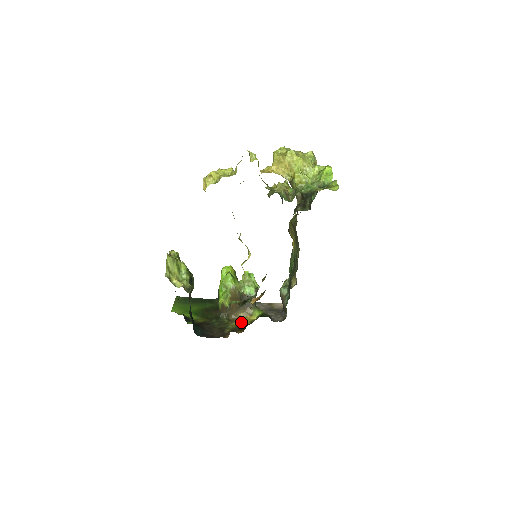
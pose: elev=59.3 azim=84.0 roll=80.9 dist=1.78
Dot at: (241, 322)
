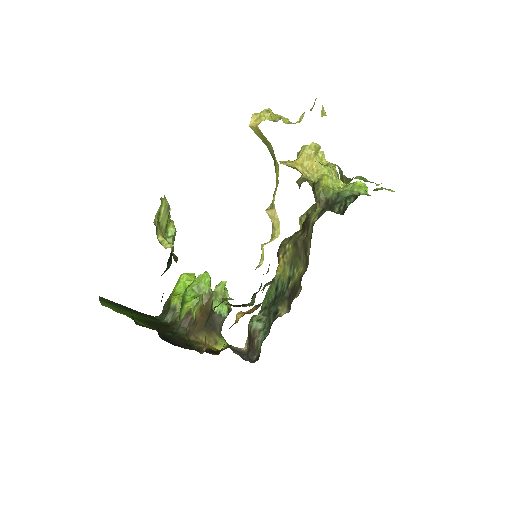
Dot at: (206, 346)
